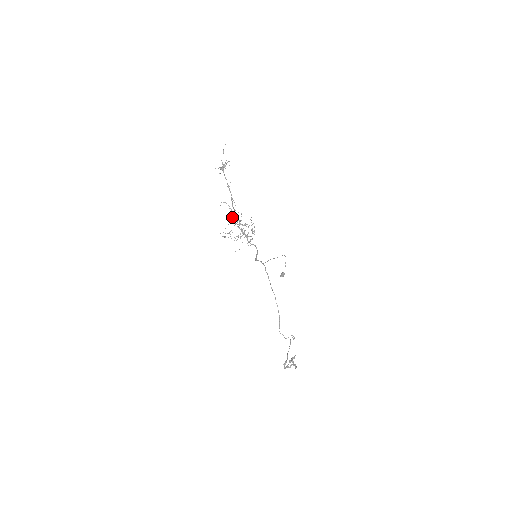
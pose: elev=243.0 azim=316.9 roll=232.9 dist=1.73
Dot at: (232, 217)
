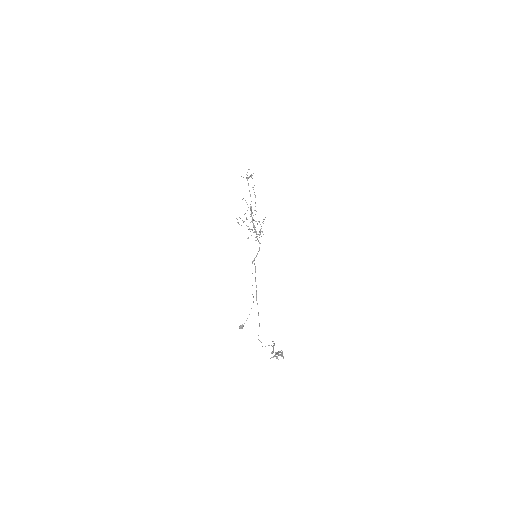
Dot at: occluded
